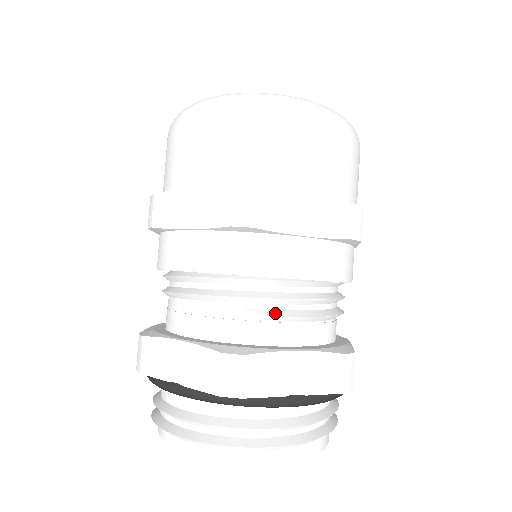
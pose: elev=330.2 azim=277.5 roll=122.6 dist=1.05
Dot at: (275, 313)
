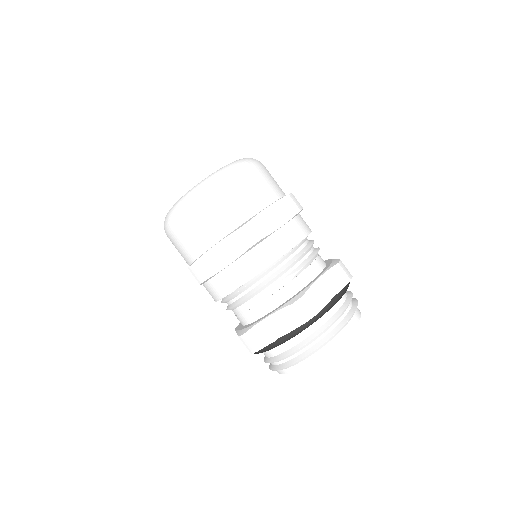
Dot at: (297, 270)
